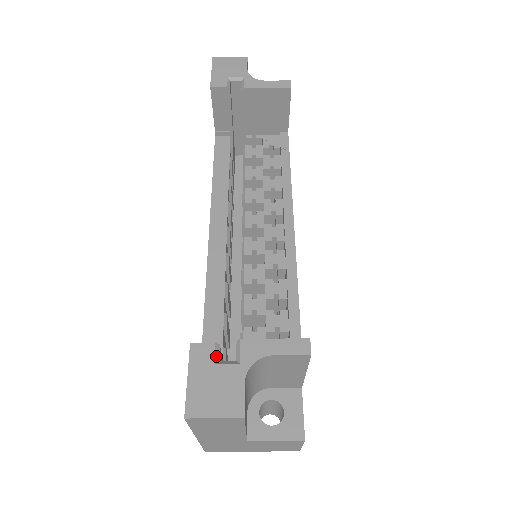
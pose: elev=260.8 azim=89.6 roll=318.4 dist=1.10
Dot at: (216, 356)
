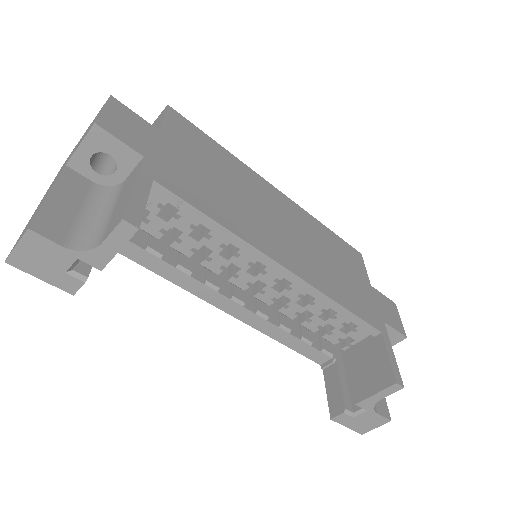
Dot at: (350, 415)
